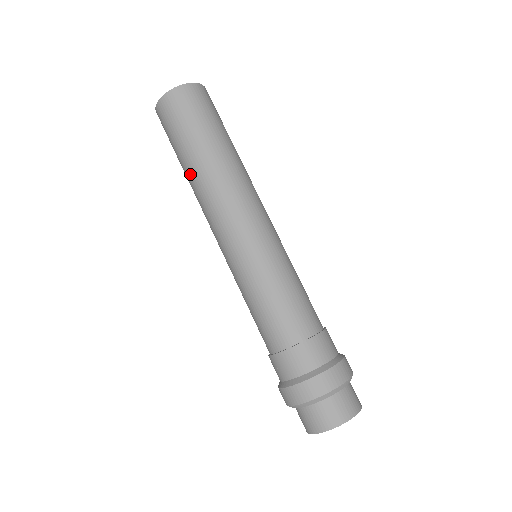
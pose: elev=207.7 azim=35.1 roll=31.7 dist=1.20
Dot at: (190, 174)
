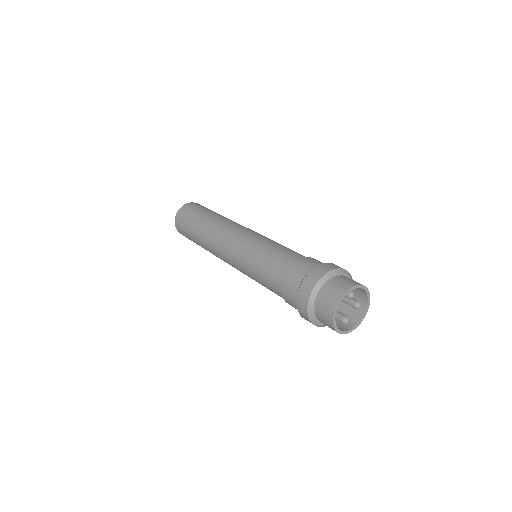
Dot at: (200, 238)
